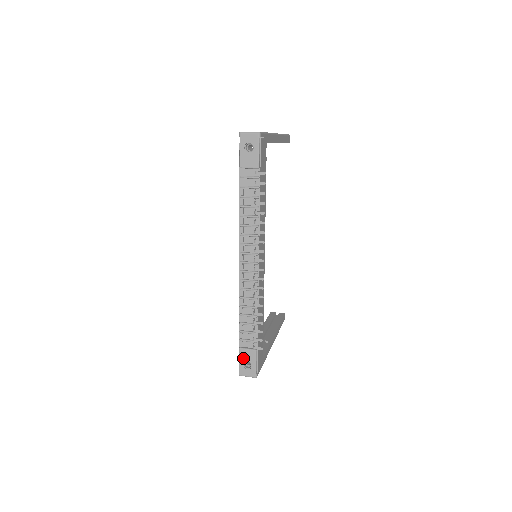
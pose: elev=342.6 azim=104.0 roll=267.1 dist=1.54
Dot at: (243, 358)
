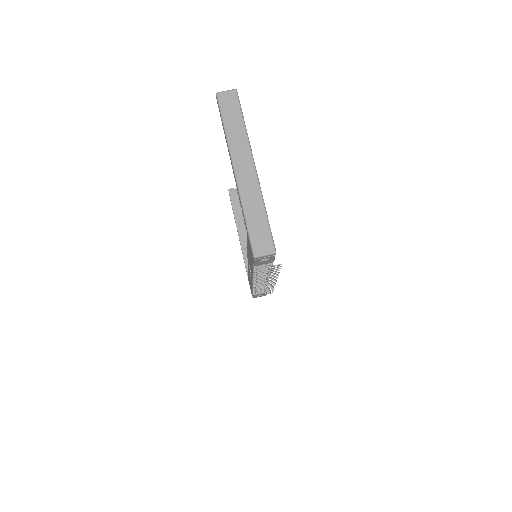
Dot at: occluded
